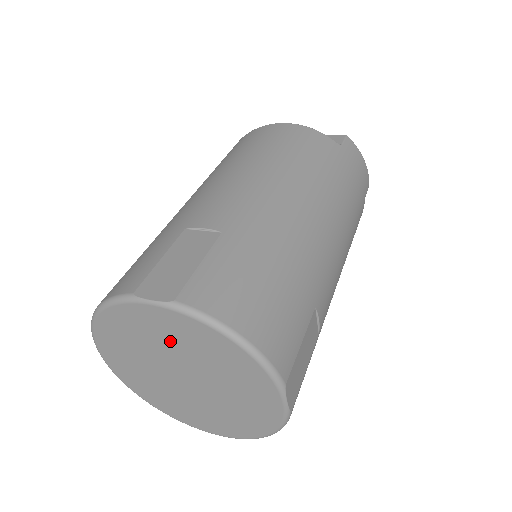
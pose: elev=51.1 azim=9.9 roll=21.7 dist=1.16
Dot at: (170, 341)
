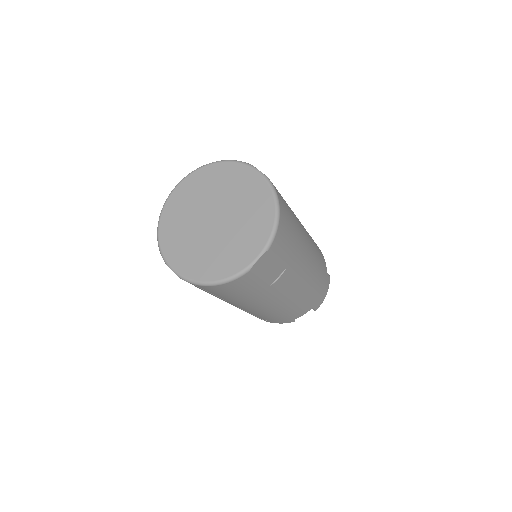
Dot at: (239, 194)
